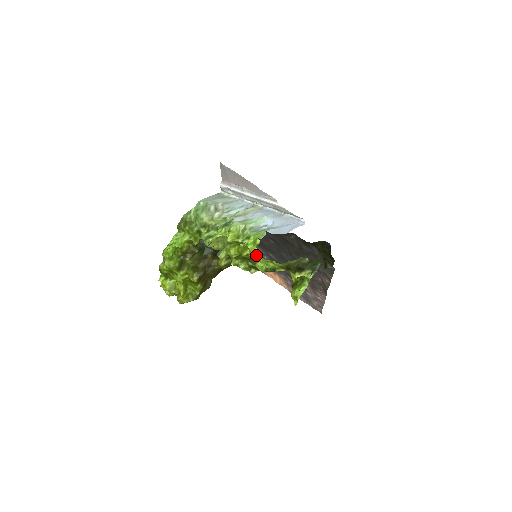
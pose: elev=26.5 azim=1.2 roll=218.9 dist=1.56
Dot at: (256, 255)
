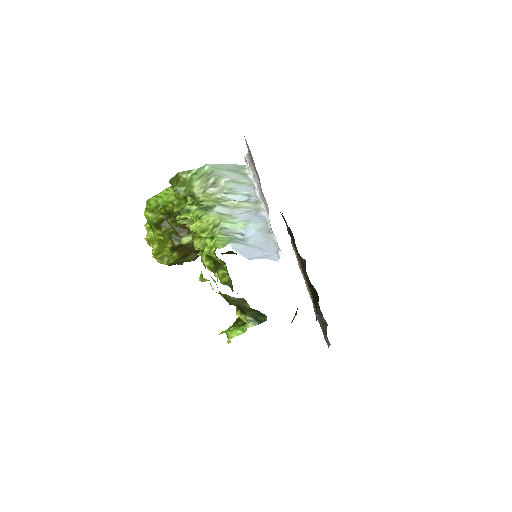
Dot at: (204, 264)
